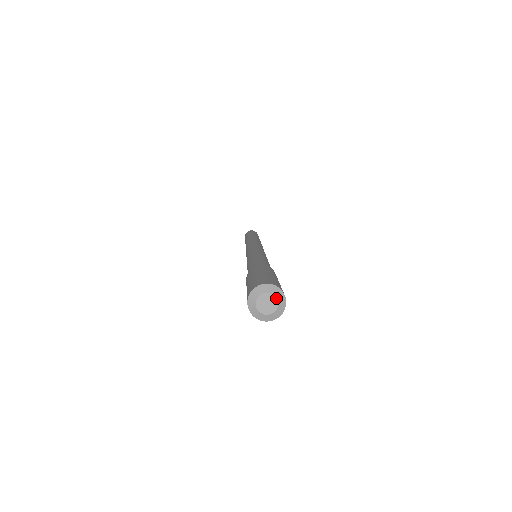
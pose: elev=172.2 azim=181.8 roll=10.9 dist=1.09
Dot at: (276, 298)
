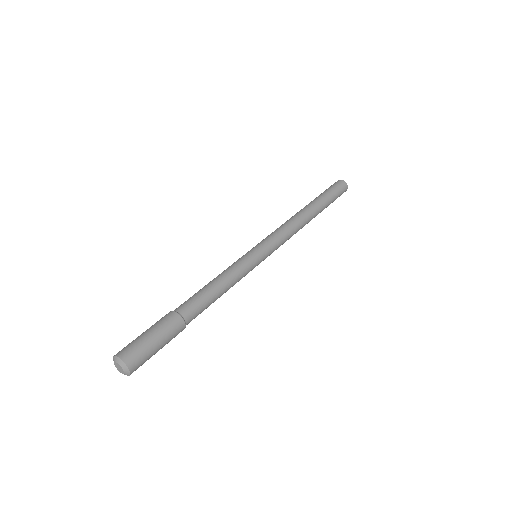
Dot at: (124, 372)
